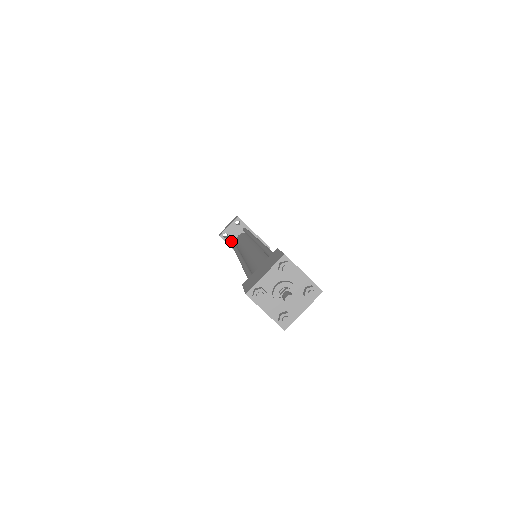
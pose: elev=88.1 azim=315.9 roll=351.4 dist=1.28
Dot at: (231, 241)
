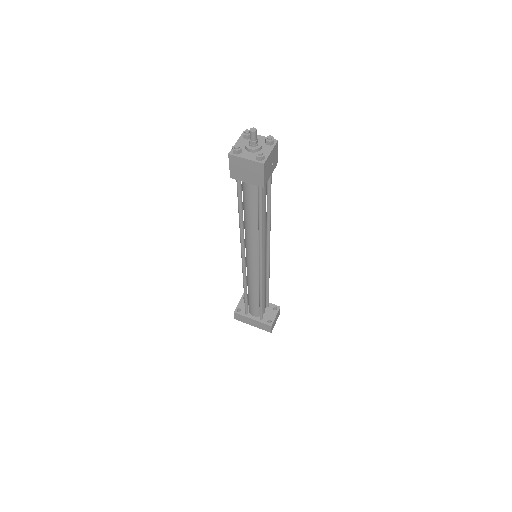
Dot at: (245, 311)
